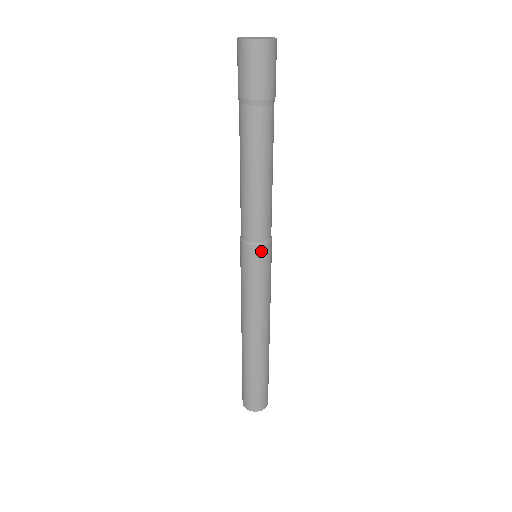
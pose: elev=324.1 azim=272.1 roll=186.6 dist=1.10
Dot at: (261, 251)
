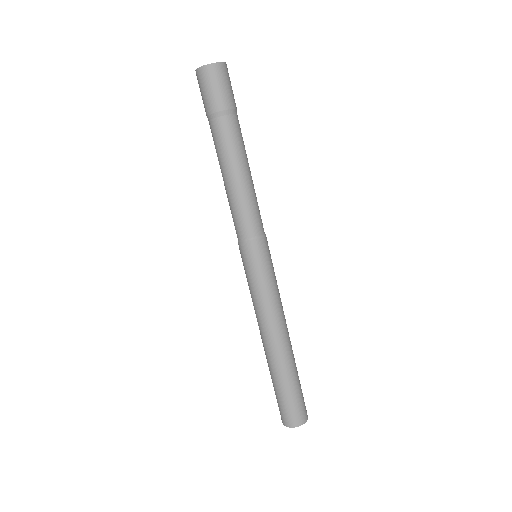
Dot at: (247, 248)
